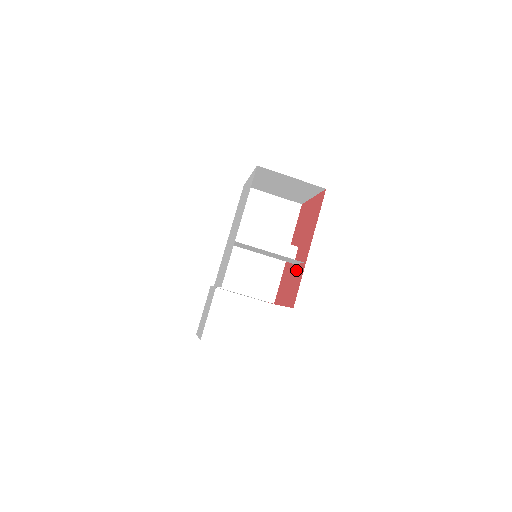
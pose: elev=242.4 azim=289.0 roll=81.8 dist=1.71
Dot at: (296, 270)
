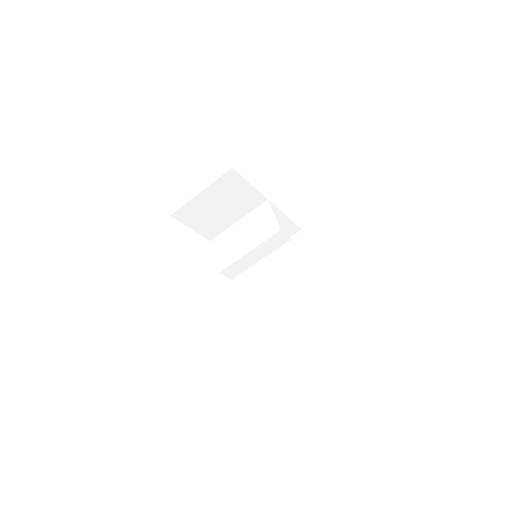
Dot at: occluded
